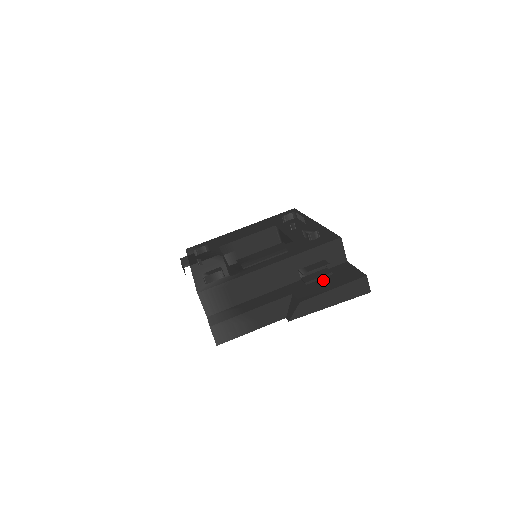
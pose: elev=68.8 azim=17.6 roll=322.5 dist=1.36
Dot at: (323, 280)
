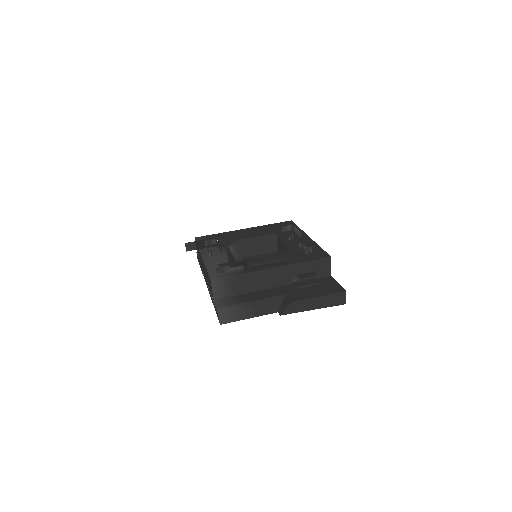
Dot at: (311, 288)
